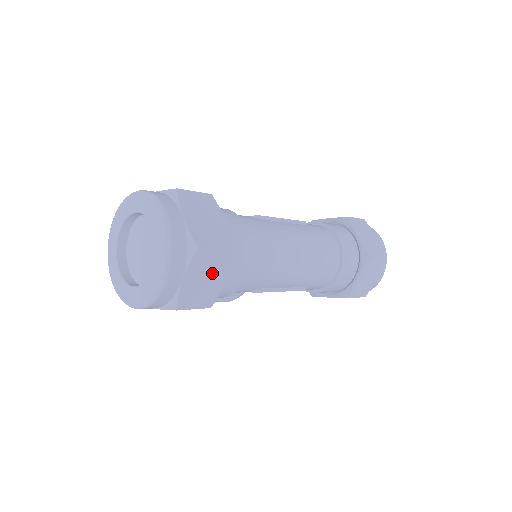
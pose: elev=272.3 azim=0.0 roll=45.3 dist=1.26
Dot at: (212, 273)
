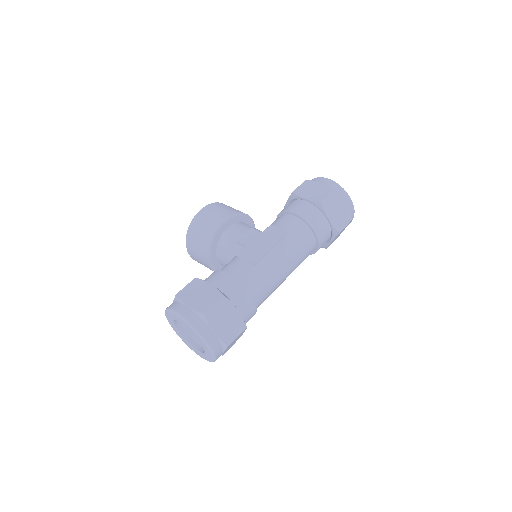
Dot at: (237, 338)
